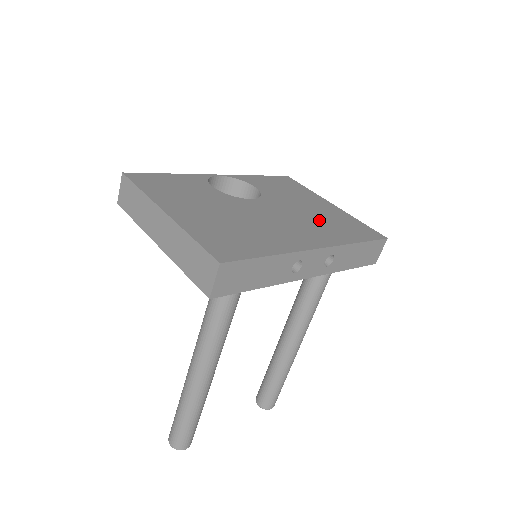
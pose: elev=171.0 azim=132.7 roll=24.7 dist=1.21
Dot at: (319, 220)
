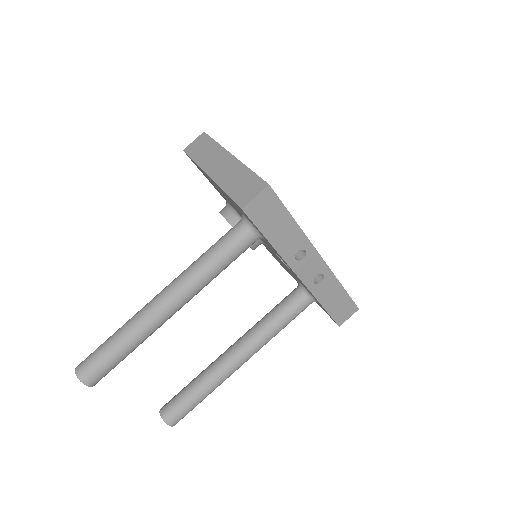
Dot at: occluded
